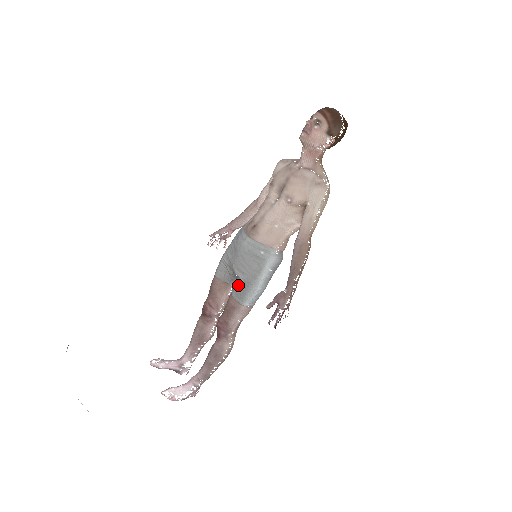
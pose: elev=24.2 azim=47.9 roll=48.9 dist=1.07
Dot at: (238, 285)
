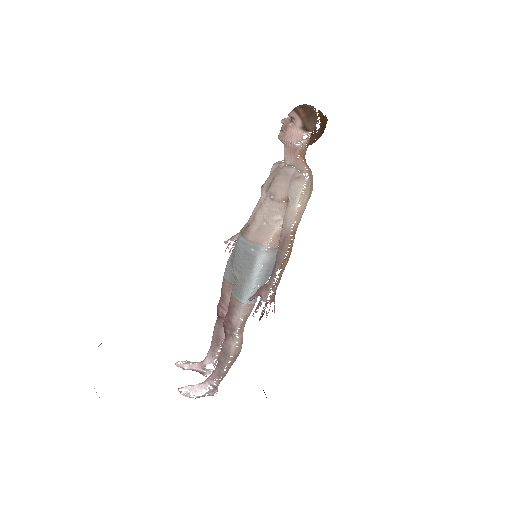
Dot at: (235, 283)
